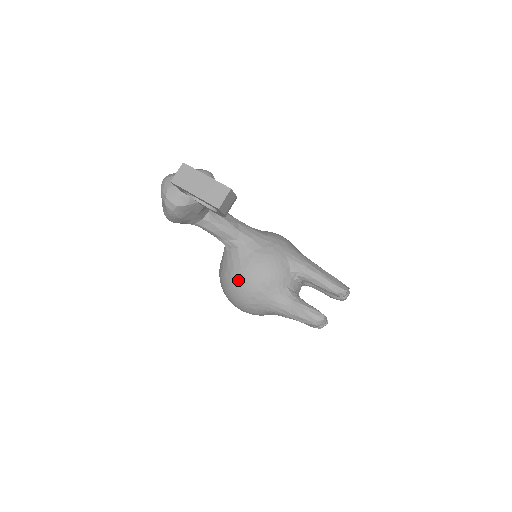
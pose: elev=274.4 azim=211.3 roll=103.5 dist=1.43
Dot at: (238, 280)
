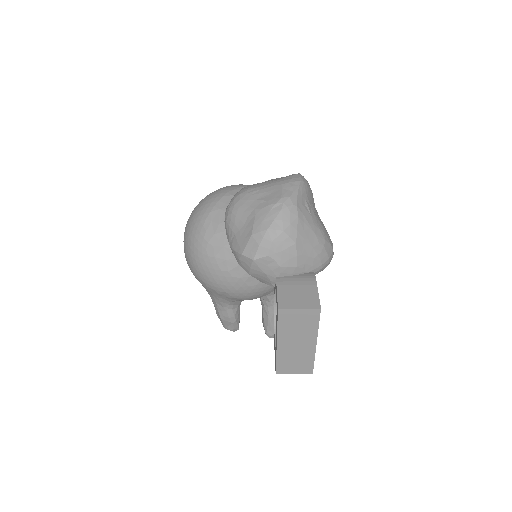
Dot at: (213, 271)
